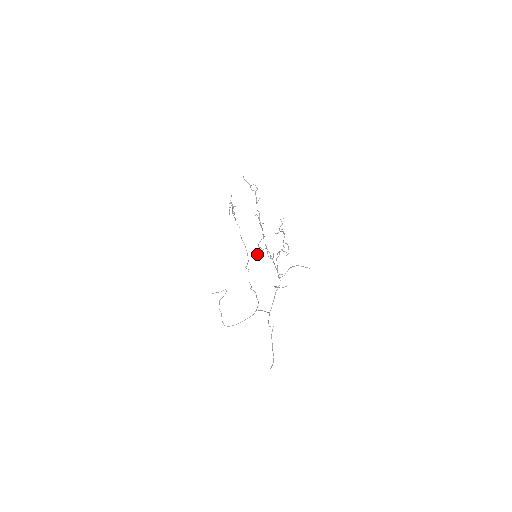
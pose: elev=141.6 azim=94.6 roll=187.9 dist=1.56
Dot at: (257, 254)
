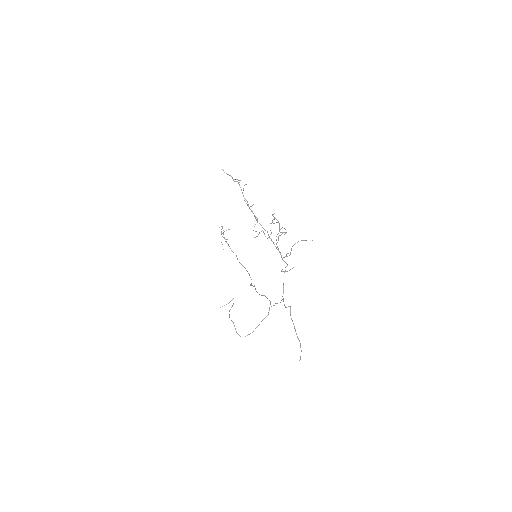
Dot at: (254, 237)
